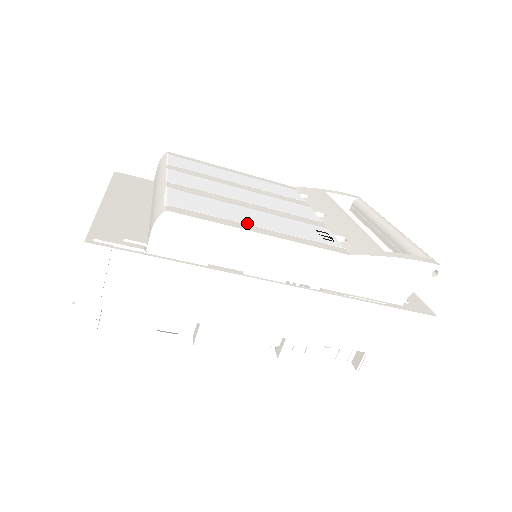
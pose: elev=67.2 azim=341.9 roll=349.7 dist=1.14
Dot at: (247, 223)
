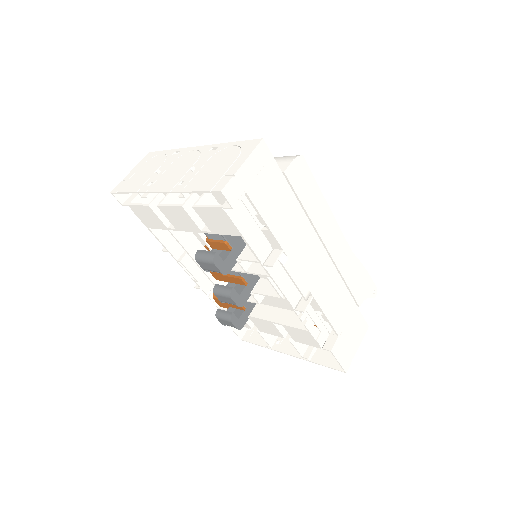
Dot at: occluded
